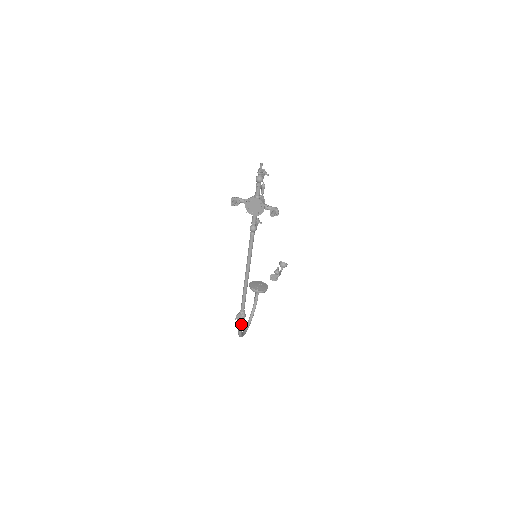
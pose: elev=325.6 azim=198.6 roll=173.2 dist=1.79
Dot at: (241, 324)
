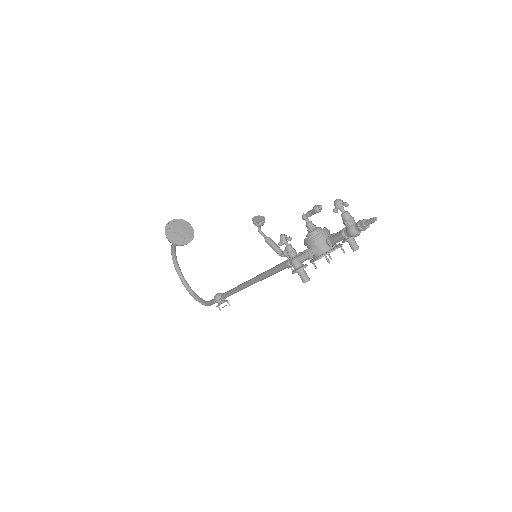
Dot at: occluded
